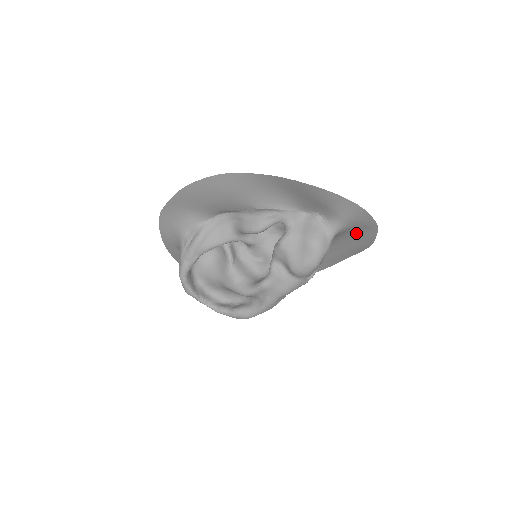
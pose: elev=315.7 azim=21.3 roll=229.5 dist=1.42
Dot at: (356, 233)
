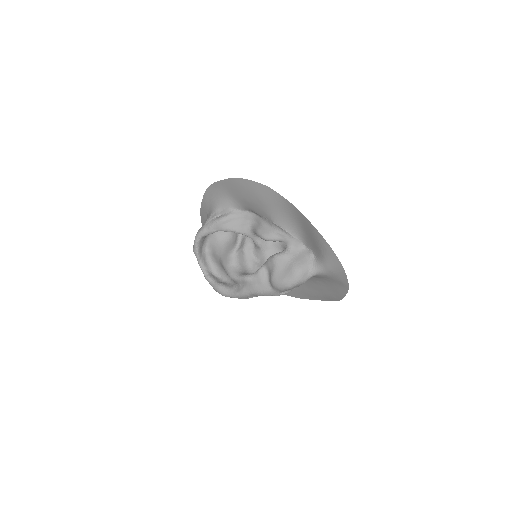
Dot at: (333, 284)
